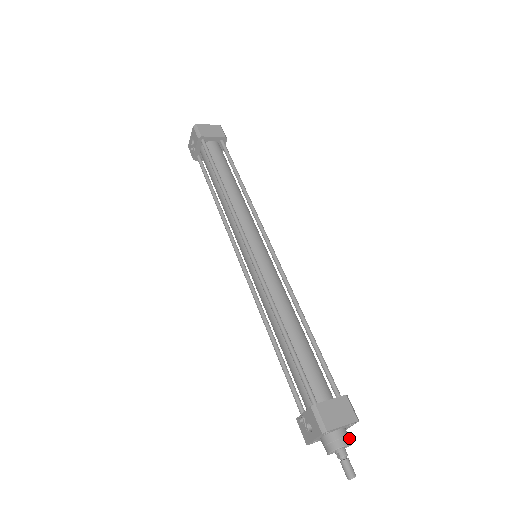
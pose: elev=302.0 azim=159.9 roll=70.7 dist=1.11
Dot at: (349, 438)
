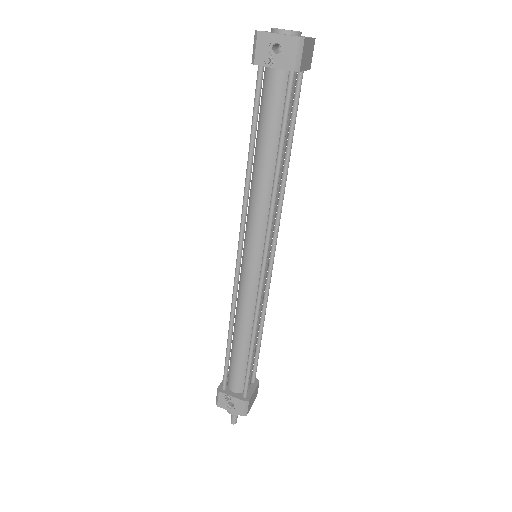
Dot at: occluded
